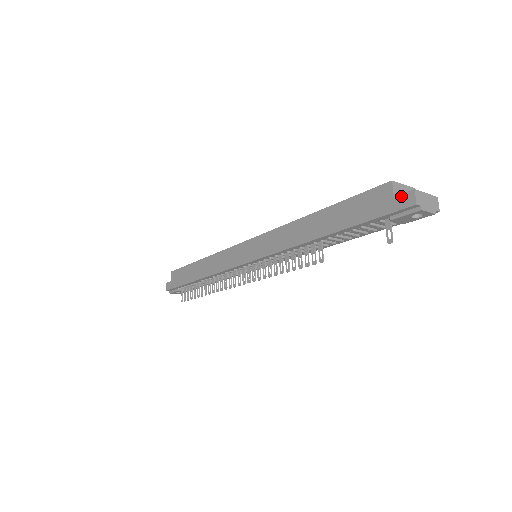
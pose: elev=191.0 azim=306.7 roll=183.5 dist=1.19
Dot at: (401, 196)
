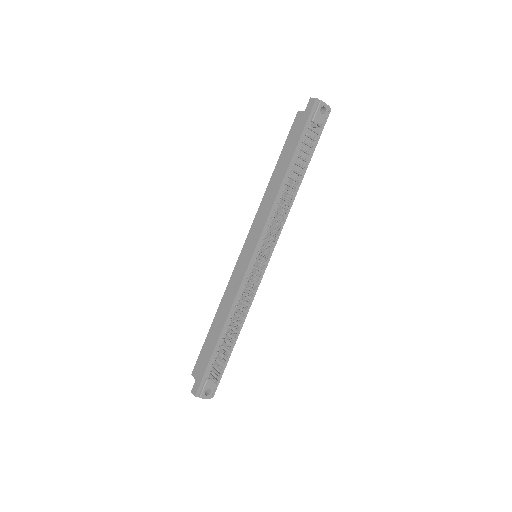
Dot at: (307, 106)
